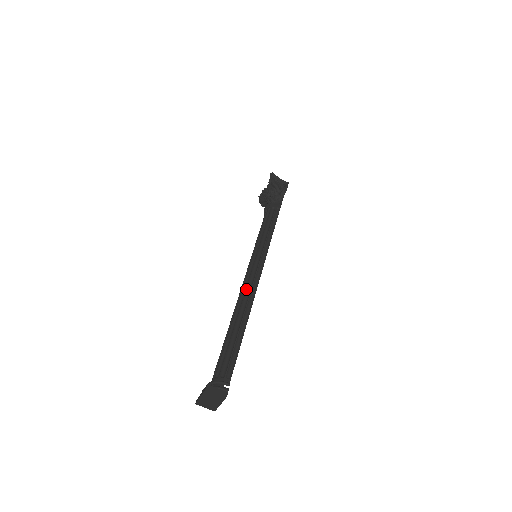
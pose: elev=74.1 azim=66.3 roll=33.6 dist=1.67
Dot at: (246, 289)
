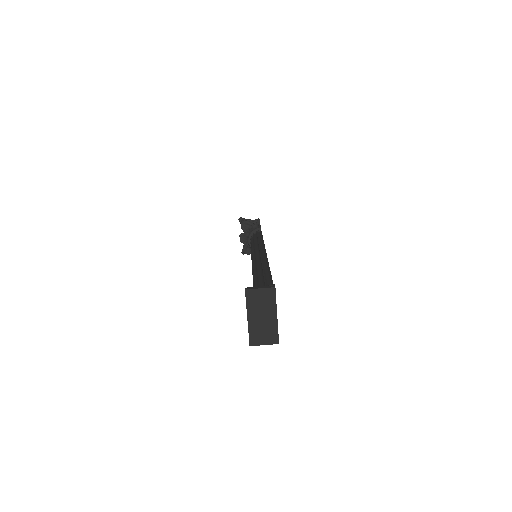
Dot at: occluded
